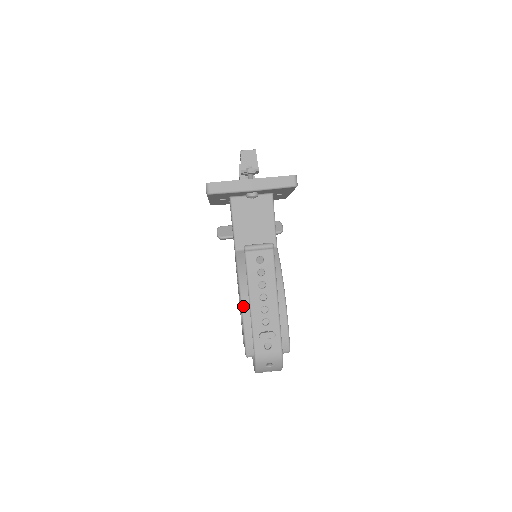
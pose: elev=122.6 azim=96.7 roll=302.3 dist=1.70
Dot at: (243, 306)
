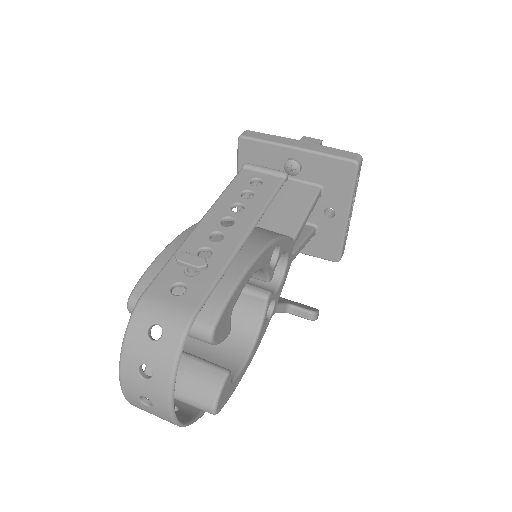
Dot at: (187, 230)
